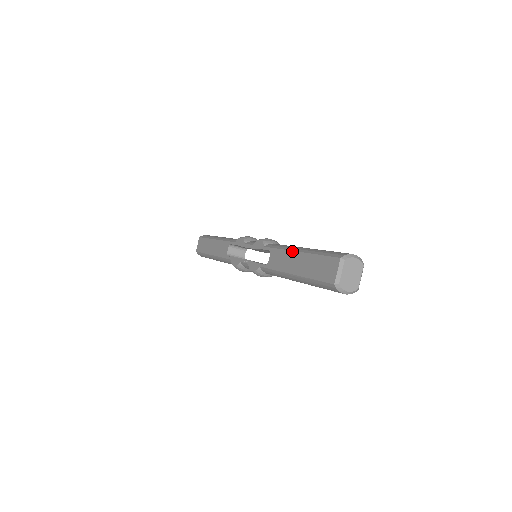
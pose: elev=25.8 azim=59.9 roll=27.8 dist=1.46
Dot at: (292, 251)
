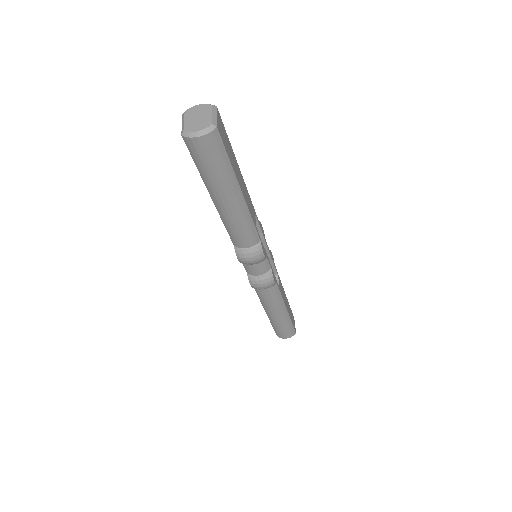
Dot at: occluded
